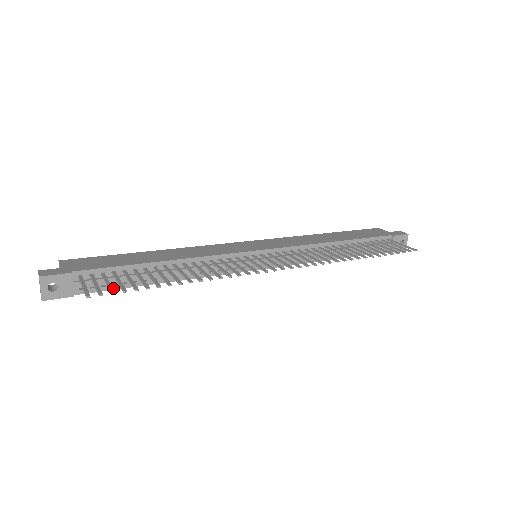
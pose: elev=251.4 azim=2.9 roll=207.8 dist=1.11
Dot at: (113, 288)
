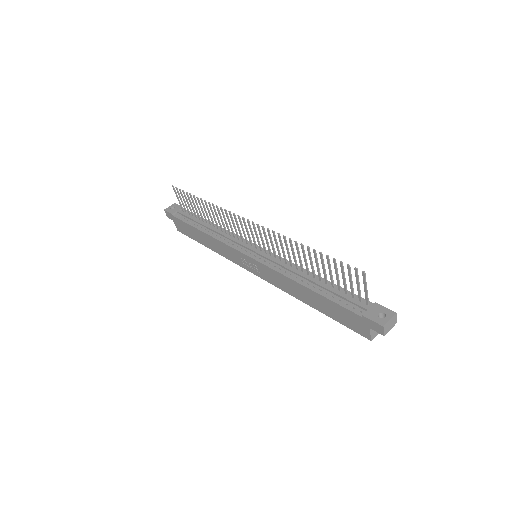
Dot at: (185, 221)
